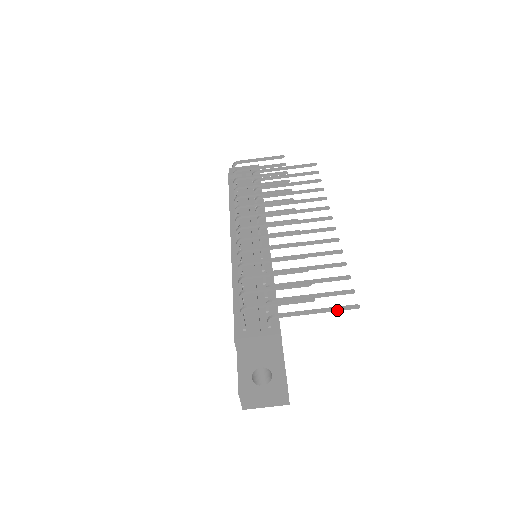
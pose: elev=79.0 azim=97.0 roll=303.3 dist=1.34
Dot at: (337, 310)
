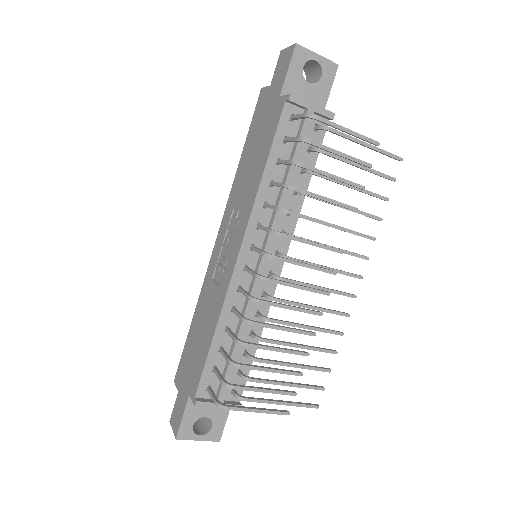
Dot at: (299, 406)
